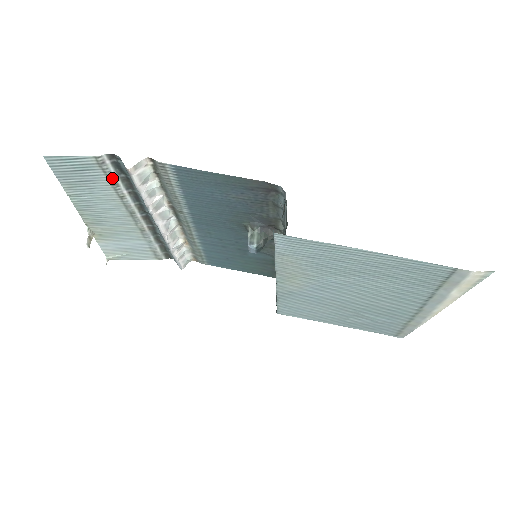
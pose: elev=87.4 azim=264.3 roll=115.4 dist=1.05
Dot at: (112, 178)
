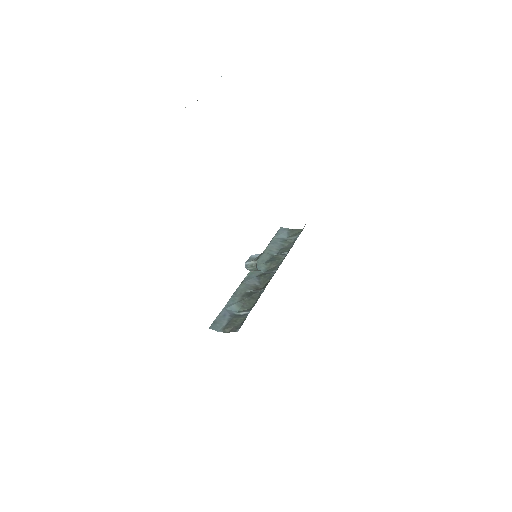
Dot at: occluded
